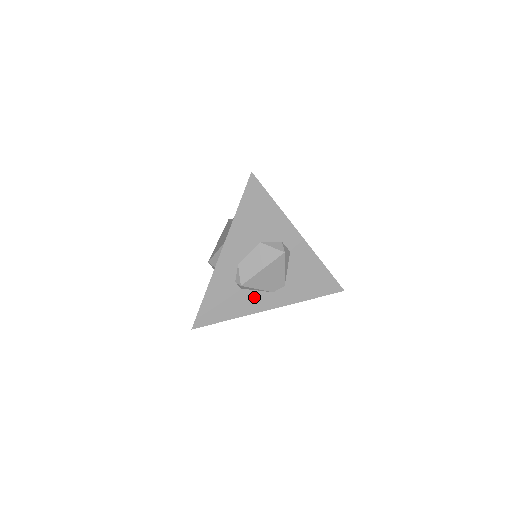
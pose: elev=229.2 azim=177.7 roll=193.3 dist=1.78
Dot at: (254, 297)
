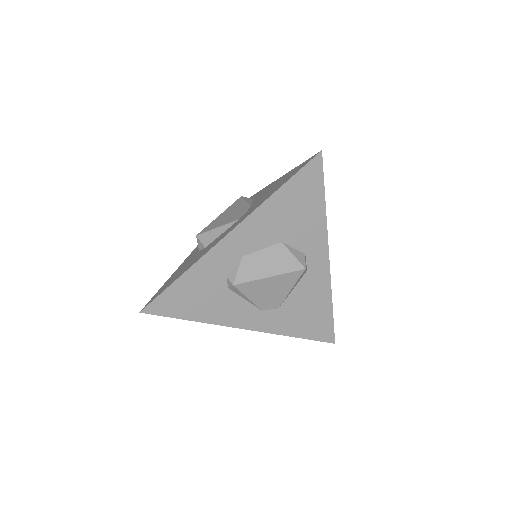
Dot at: (237, 306)
